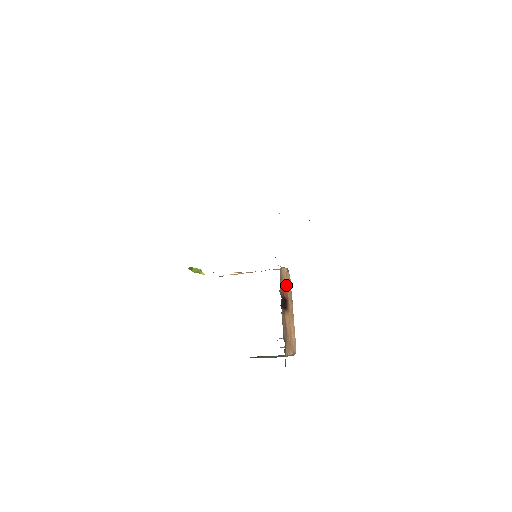
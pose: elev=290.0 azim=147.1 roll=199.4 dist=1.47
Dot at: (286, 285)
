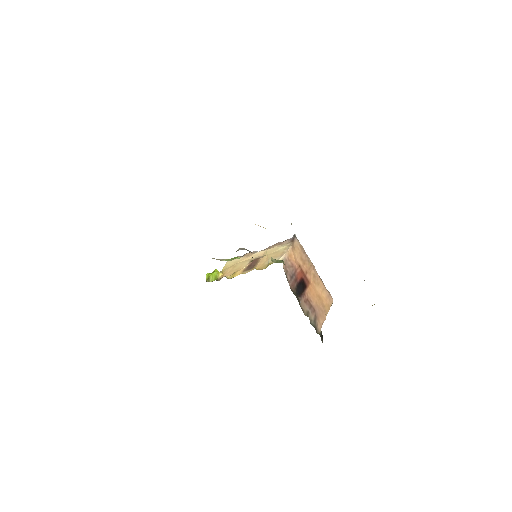
Dot at: (297, 262)
